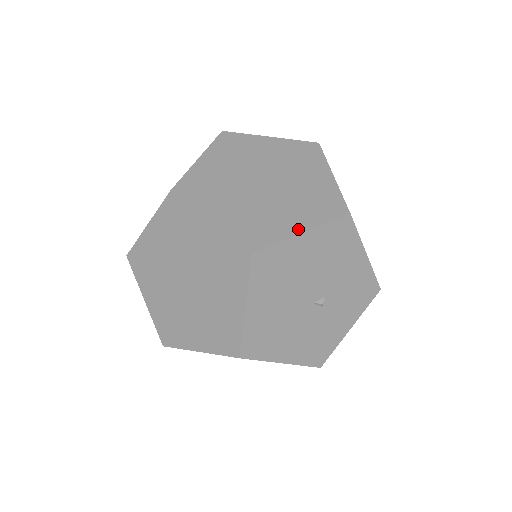
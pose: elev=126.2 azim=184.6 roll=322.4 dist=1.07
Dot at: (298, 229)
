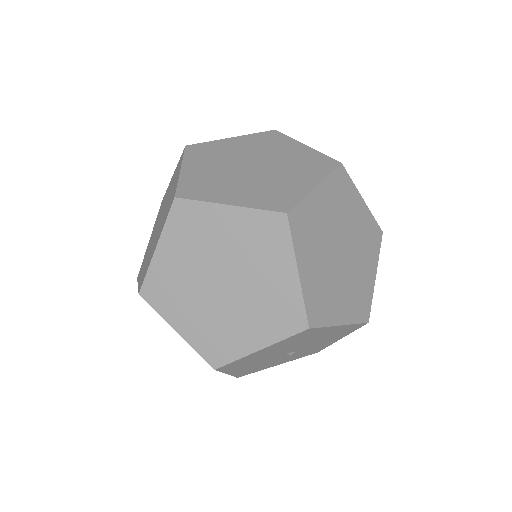
Dot at: (340, 320)
